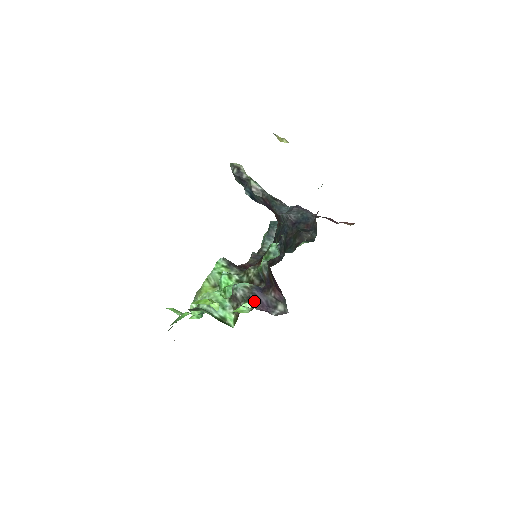
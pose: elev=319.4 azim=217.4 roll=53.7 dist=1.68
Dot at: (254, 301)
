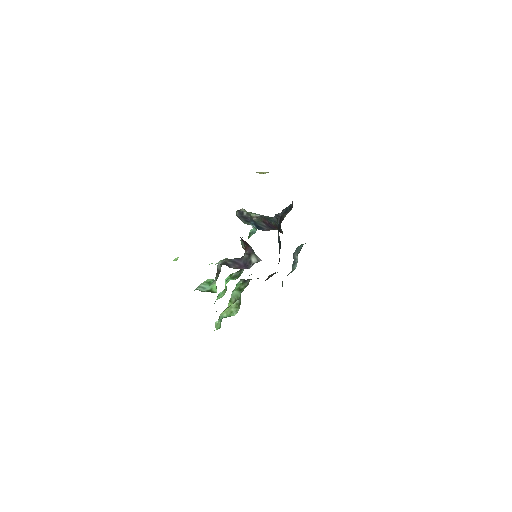
Dot at: (232, 266)
